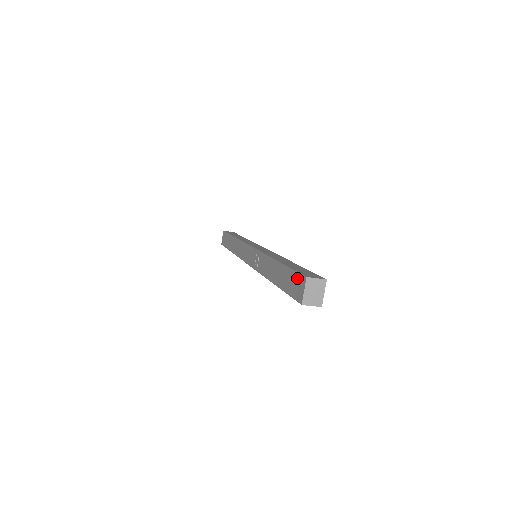
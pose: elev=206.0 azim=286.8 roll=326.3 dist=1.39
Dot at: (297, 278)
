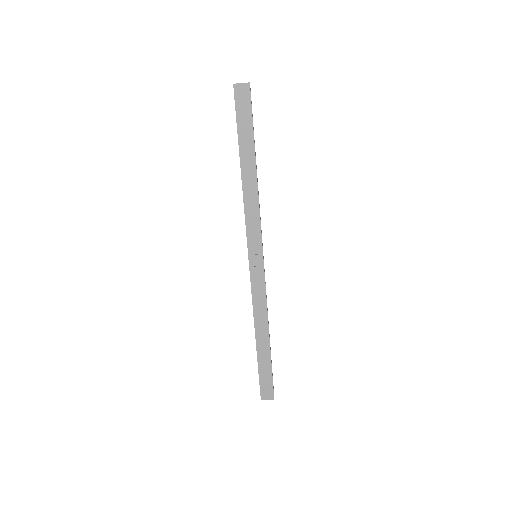
Dot at: occluded
